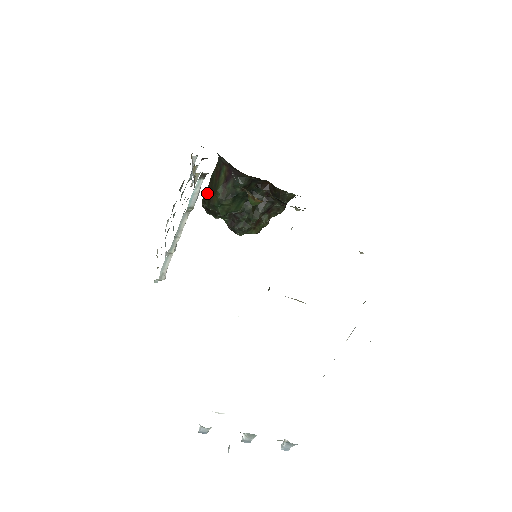
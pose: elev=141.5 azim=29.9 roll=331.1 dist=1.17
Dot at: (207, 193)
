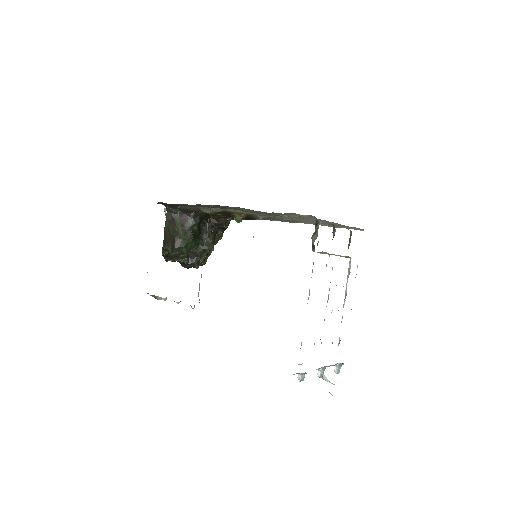
Dot at: (167, 241)
